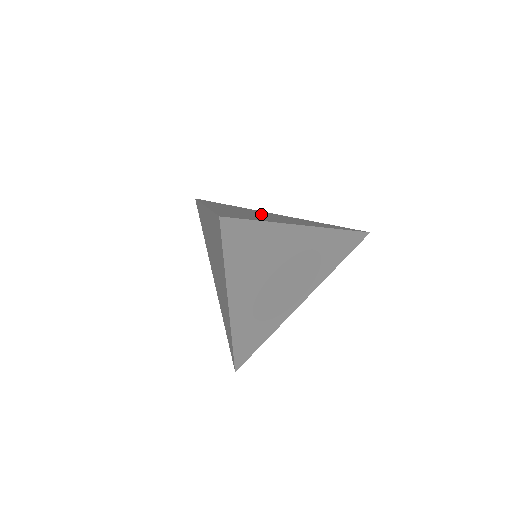
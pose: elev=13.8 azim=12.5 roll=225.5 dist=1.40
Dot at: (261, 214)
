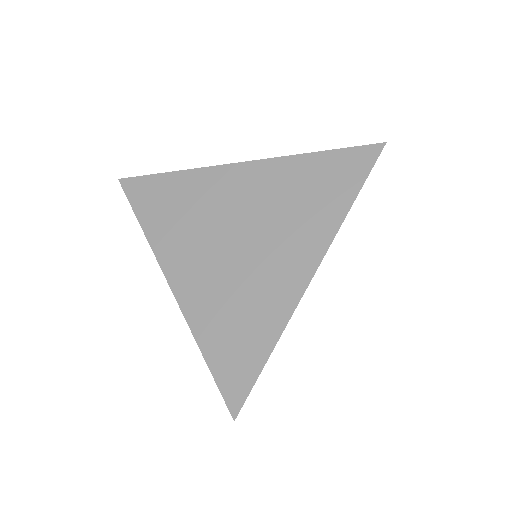
Dot at: occluded
